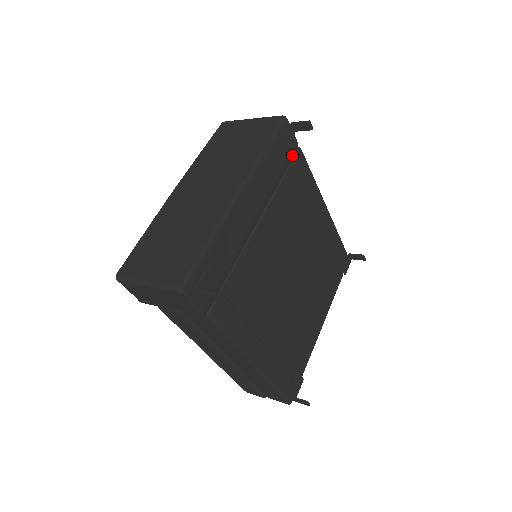
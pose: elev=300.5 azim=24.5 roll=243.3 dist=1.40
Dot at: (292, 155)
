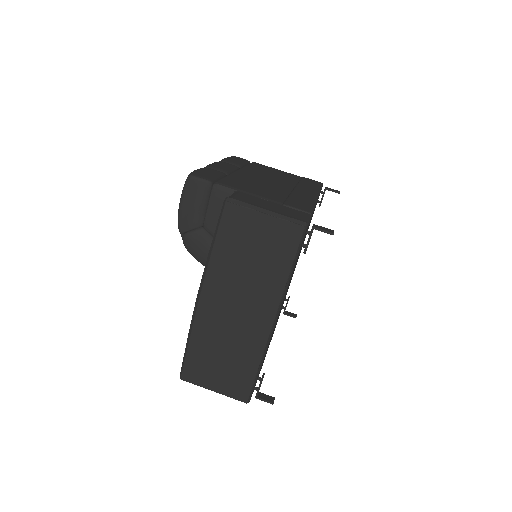
Dot at: occluded
